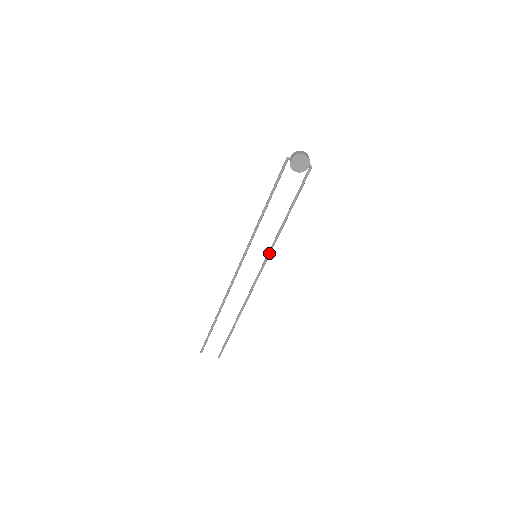
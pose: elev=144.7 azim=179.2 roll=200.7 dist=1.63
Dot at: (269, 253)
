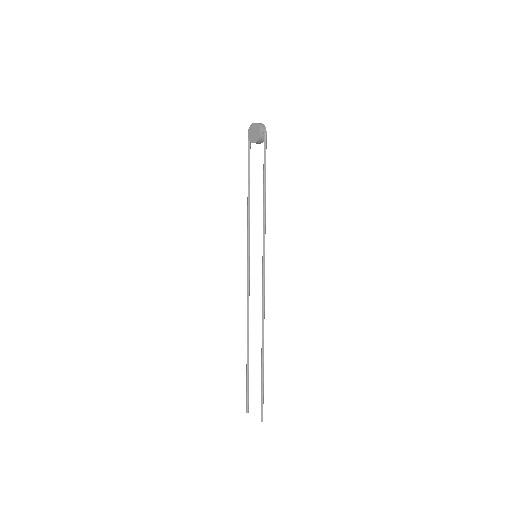
Dot at: (263, 248)
